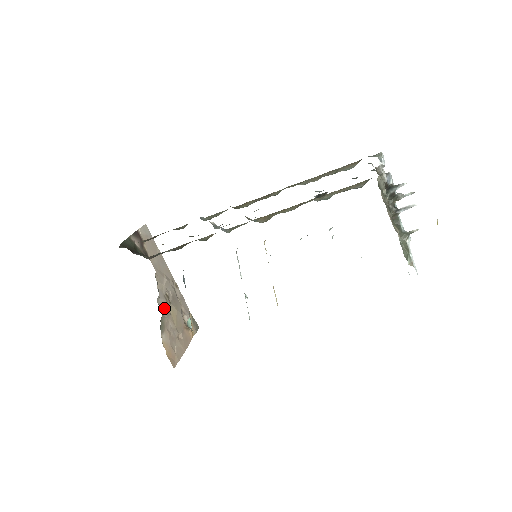
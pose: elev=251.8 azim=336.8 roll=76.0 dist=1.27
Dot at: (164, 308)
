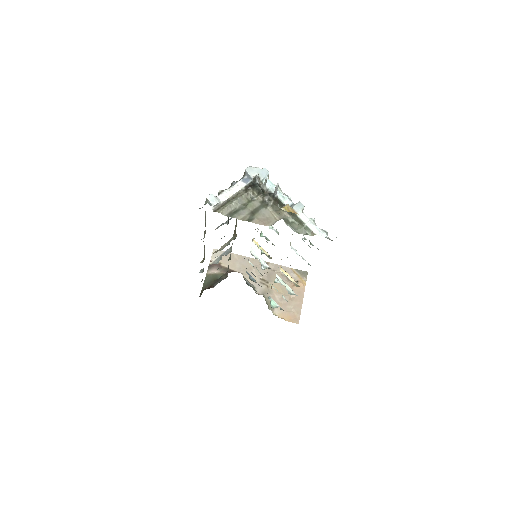
Dot at: (265, 291)
